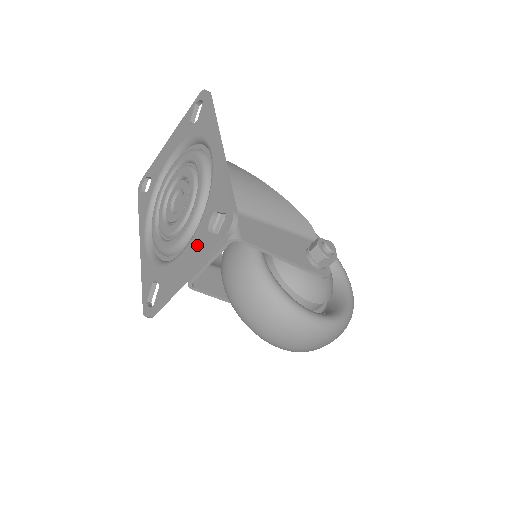
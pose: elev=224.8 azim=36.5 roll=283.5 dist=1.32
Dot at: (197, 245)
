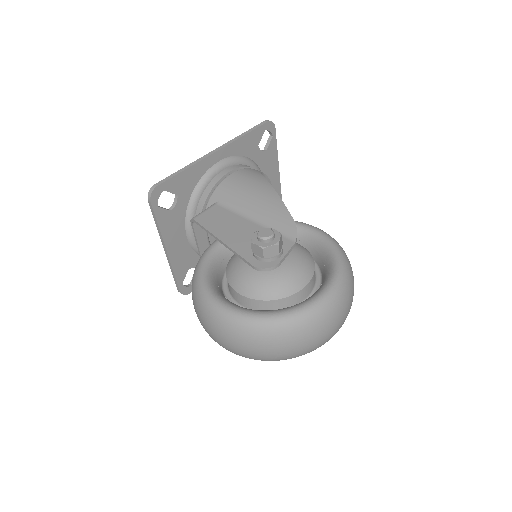
Dot at: (171, 222)
